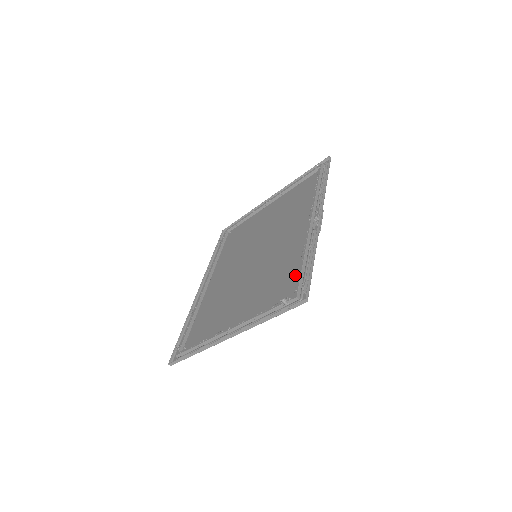
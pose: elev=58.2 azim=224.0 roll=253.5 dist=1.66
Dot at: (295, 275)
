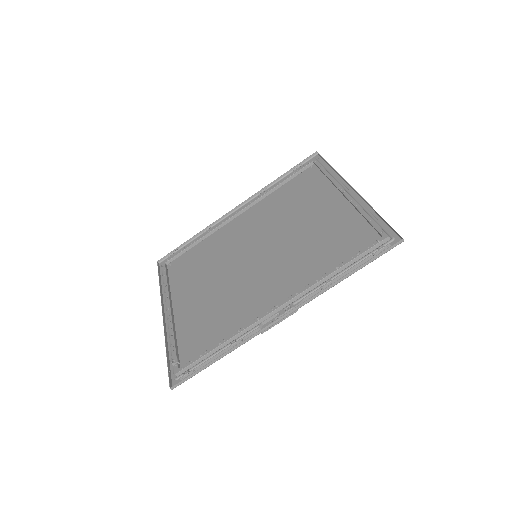
Dot at: (209, 345)
